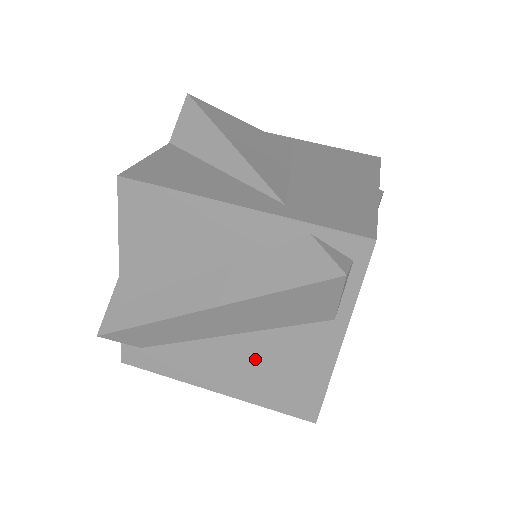
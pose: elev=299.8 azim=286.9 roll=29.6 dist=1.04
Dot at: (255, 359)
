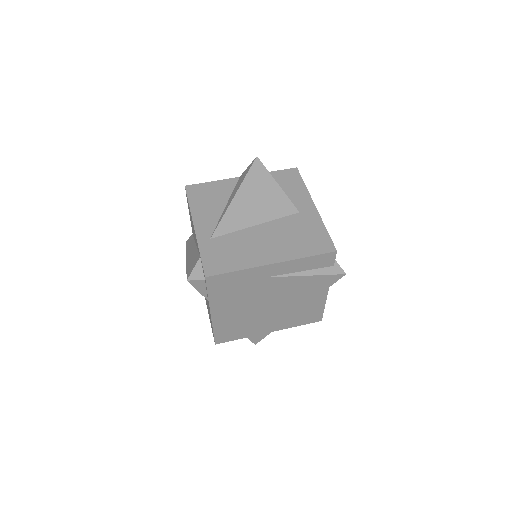
Dot at: occluded
